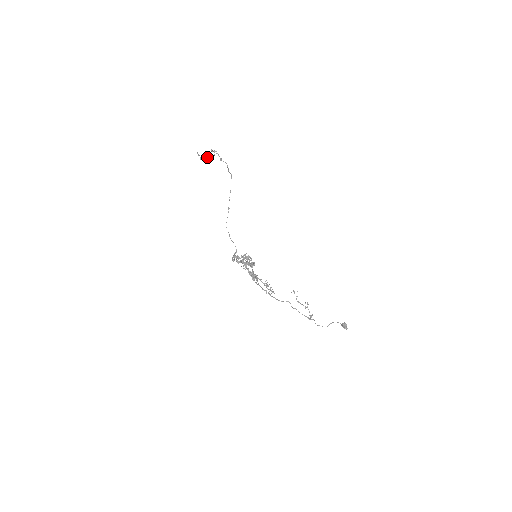
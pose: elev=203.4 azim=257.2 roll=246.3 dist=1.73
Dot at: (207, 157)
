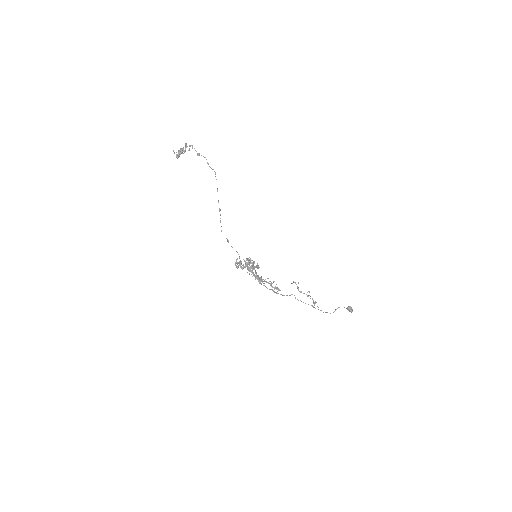
Dot at: (183, 153)
